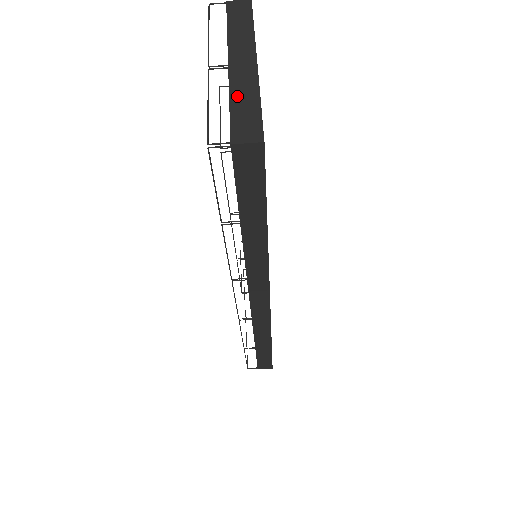
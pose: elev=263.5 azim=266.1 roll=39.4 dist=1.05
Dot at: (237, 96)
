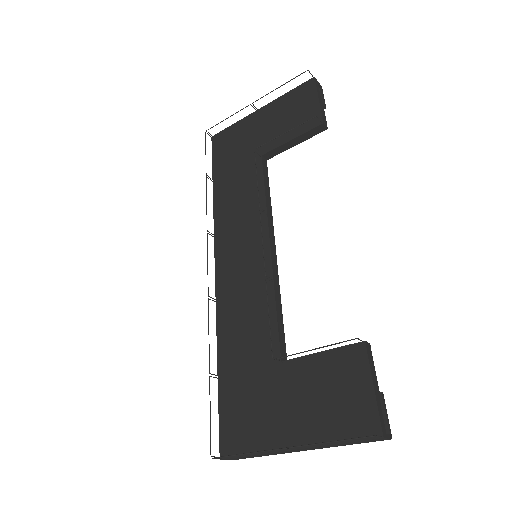
Dot at: (261, 455)
